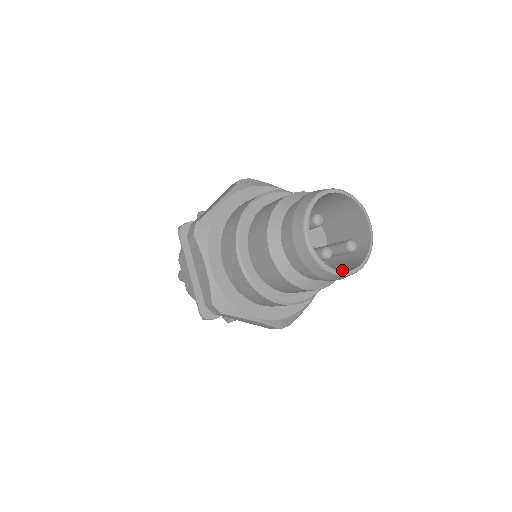
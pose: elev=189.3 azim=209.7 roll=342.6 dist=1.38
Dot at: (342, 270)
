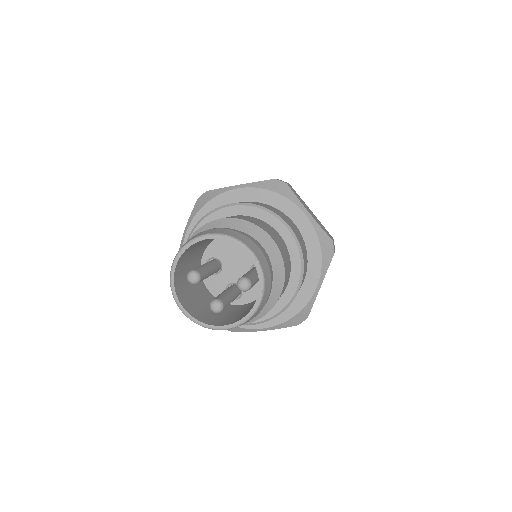
Dot at: occluded
